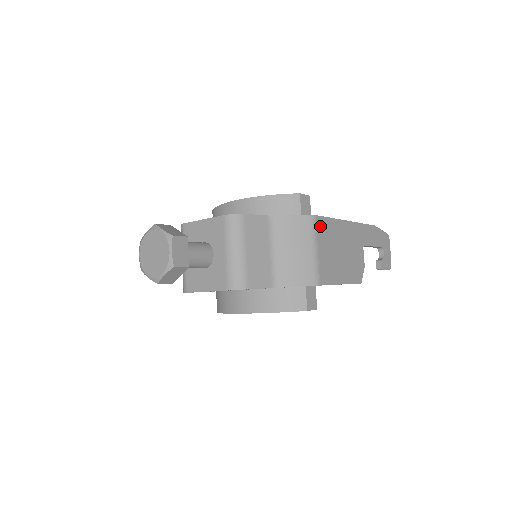
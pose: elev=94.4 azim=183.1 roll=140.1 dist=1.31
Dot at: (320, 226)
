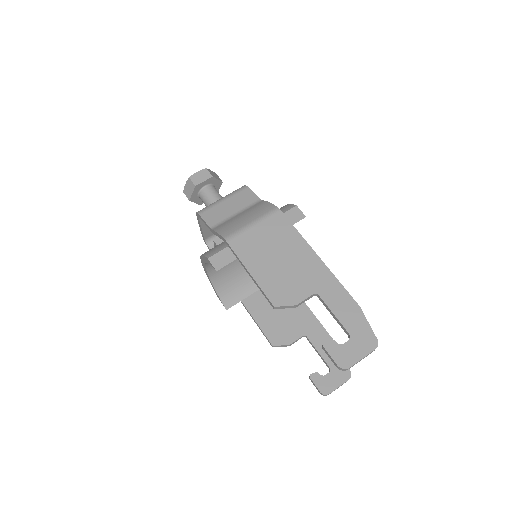
Dot at: (276, 219)
